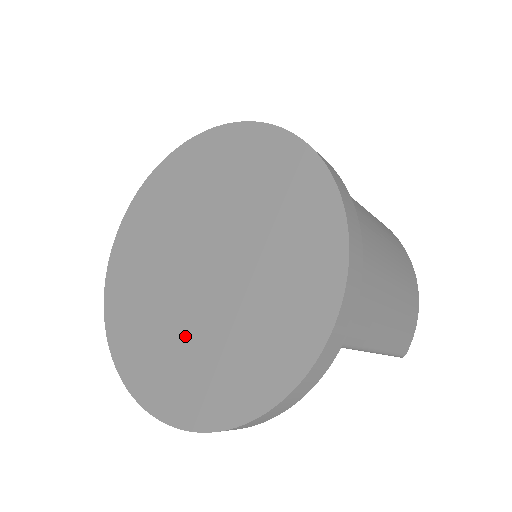
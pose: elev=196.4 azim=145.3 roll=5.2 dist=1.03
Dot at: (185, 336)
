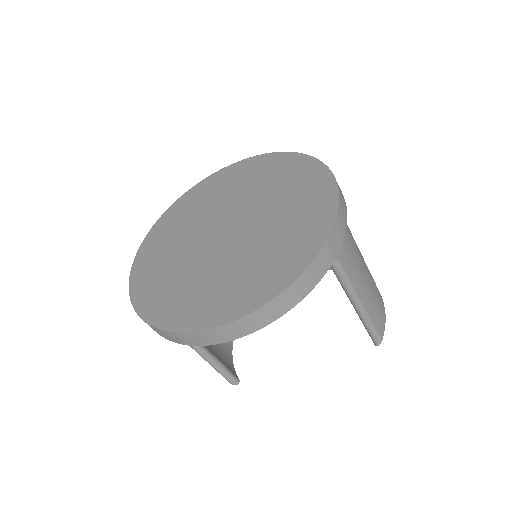
Dot at: (214, 272)
